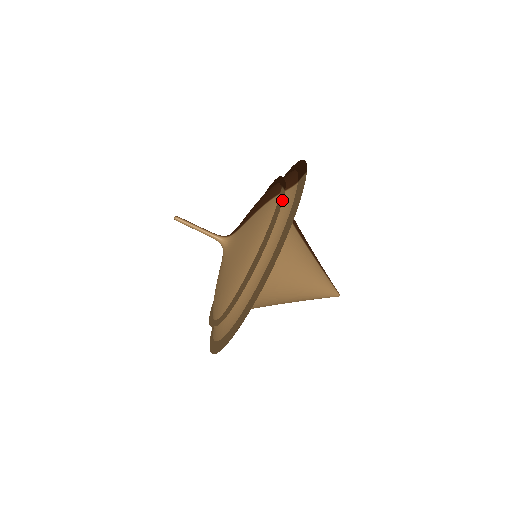
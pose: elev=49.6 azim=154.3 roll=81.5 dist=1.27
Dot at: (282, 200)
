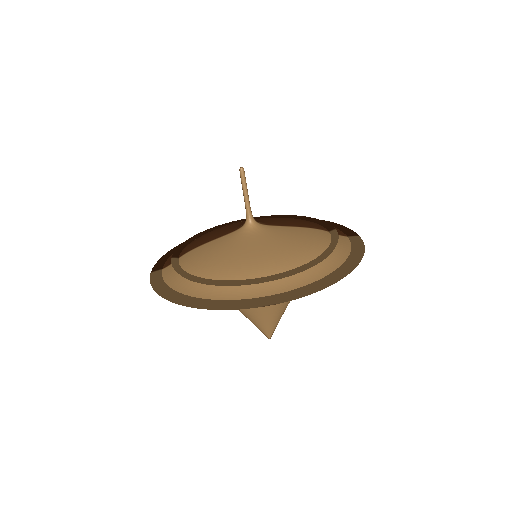
Dot at: occluded
